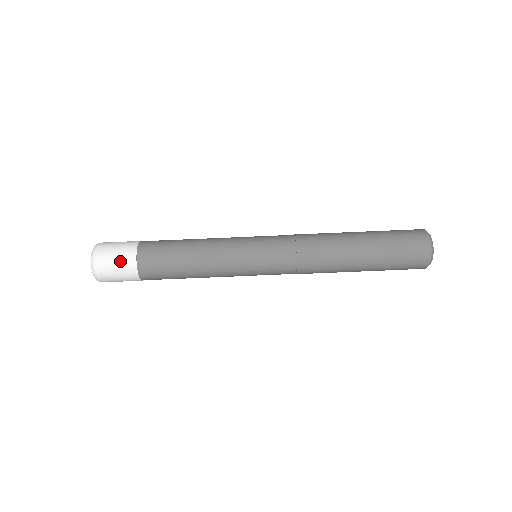
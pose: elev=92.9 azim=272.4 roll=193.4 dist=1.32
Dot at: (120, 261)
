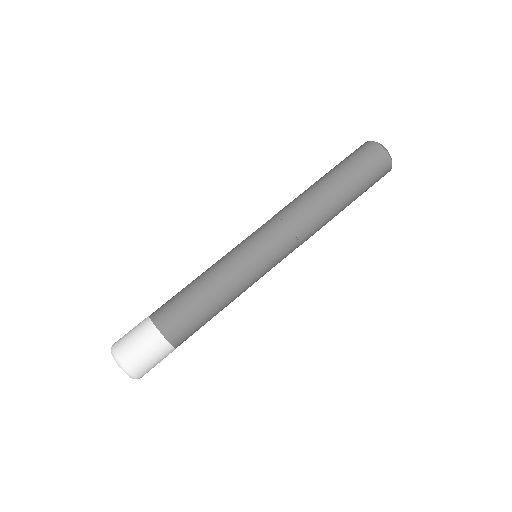
Dot at: (150, 350)
